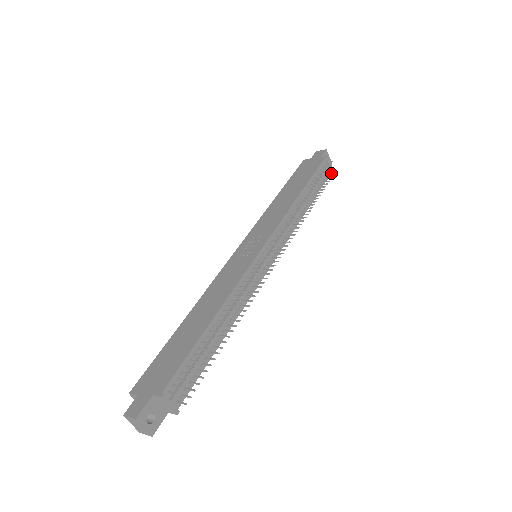
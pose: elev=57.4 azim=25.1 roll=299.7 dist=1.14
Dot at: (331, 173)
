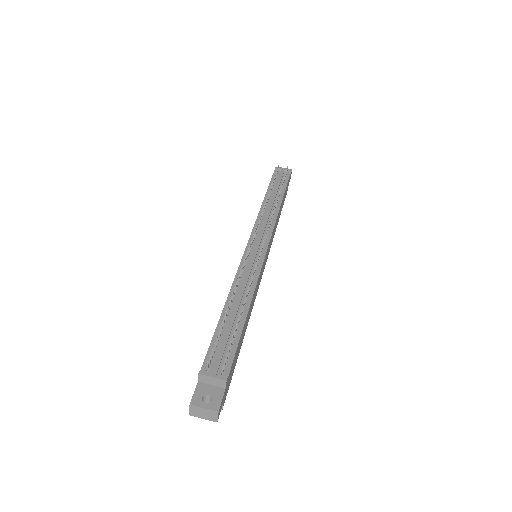
Dot at: (286, 172)
